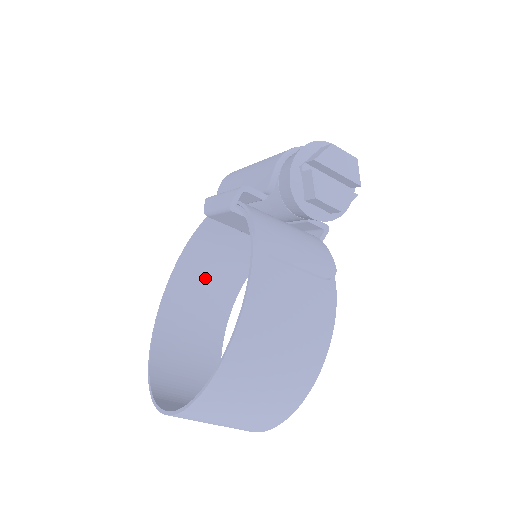
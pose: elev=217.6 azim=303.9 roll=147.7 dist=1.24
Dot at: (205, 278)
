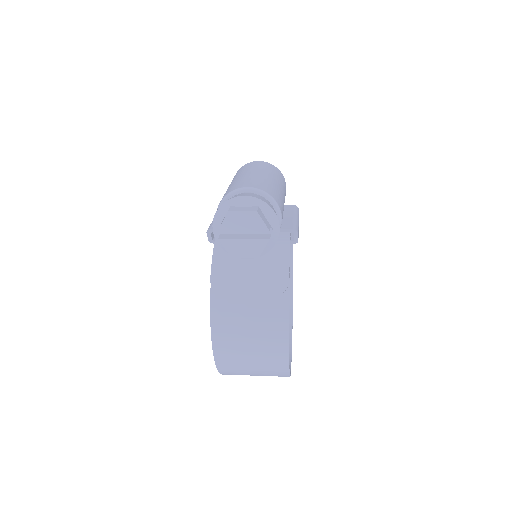
Dot at: occluded
